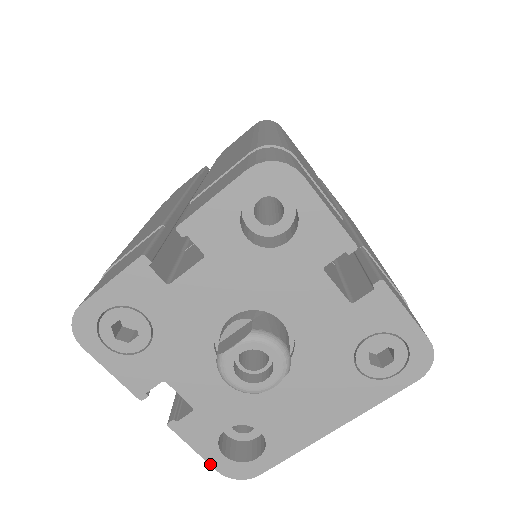
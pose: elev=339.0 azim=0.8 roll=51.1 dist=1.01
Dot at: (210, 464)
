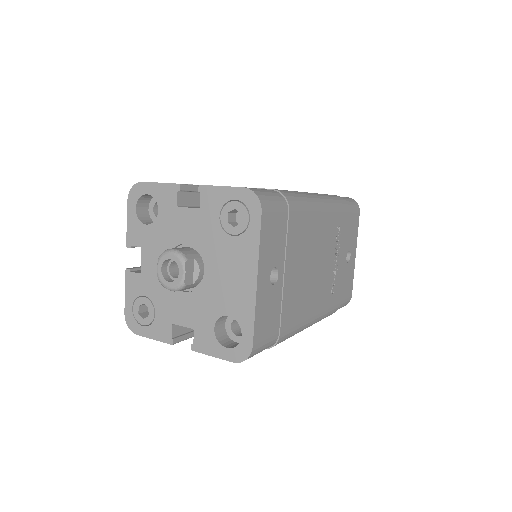
Dot at: (226, 360)
